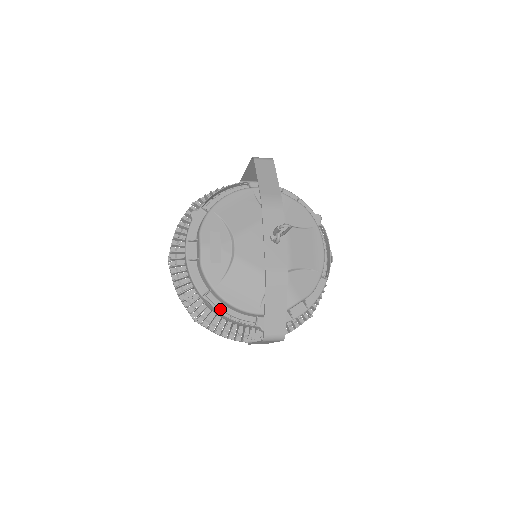
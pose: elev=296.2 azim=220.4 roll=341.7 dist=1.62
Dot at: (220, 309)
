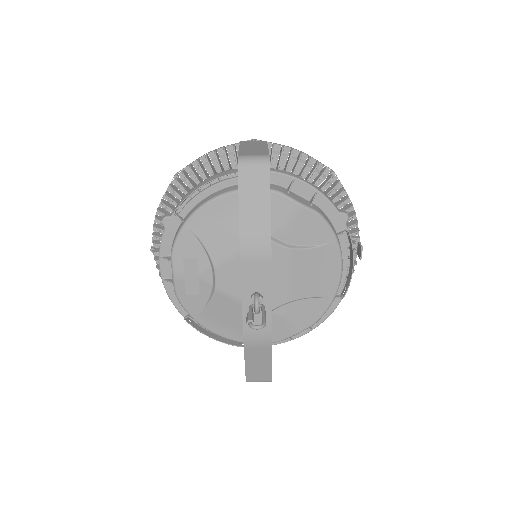
Dot at: occluded
